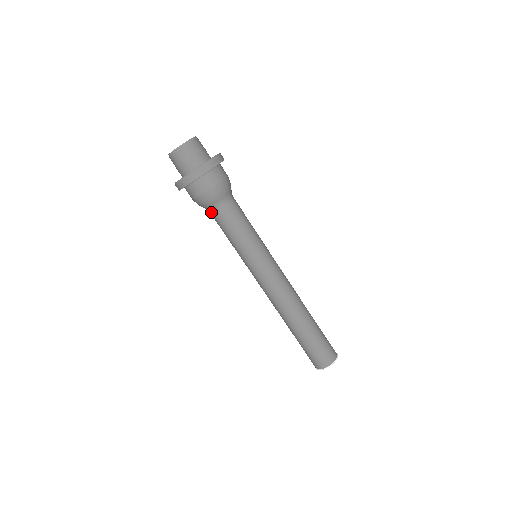
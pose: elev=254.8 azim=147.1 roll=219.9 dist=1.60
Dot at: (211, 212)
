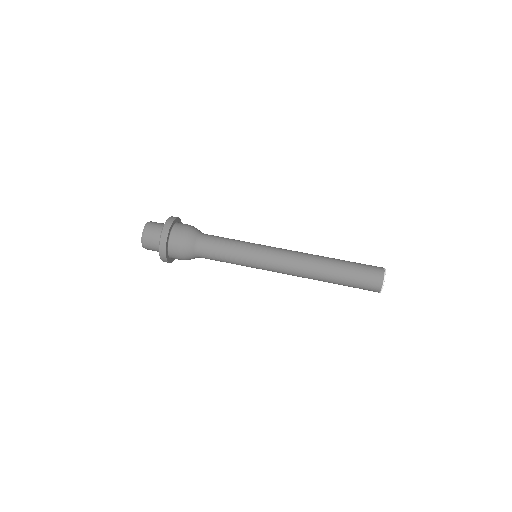
Dot at: (199, 251)
